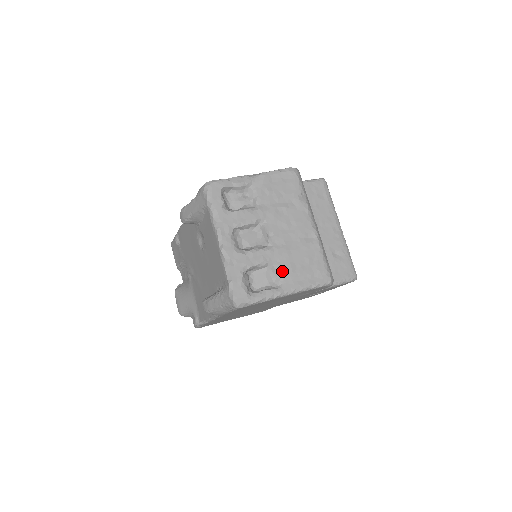
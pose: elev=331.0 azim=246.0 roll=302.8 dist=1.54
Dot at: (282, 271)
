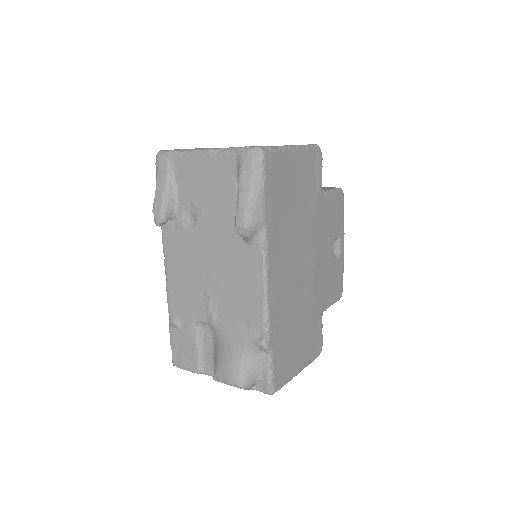
Dot at: occluded
